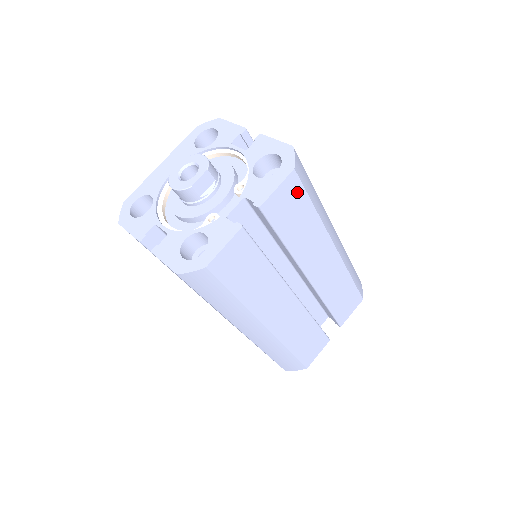
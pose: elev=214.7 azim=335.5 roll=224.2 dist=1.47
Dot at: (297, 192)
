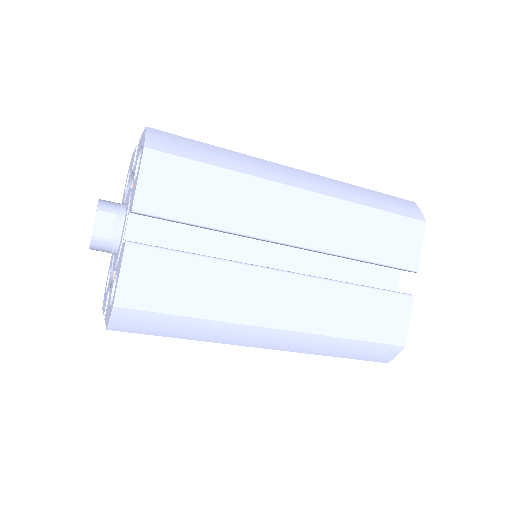
Dot at: (173, 167)
